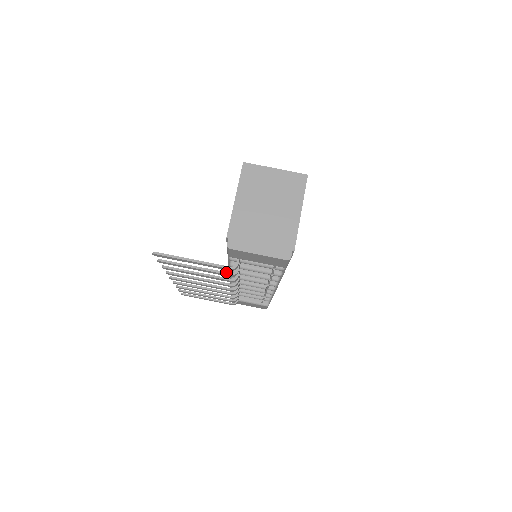
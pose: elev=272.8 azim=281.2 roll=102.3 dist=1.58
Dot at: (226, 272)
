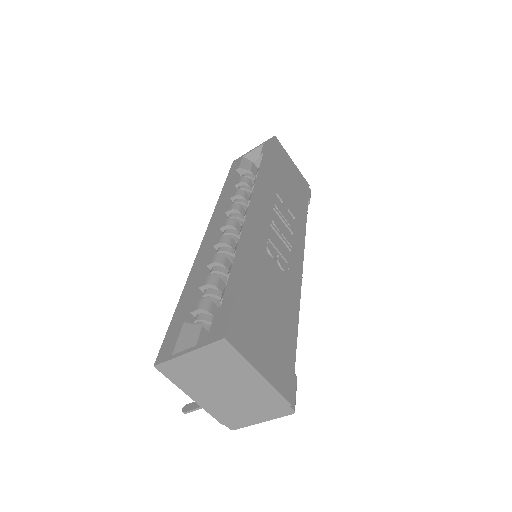
Dot at: occluded
